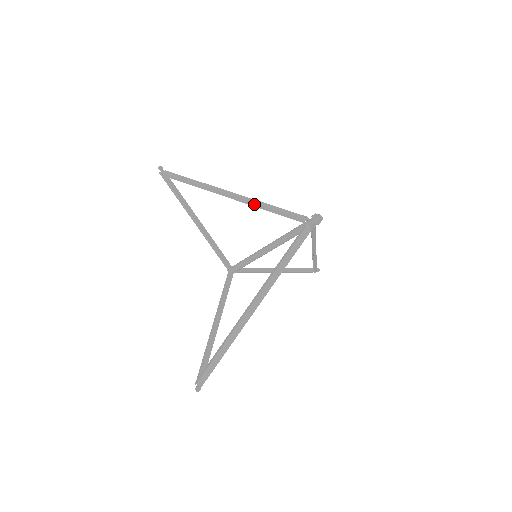
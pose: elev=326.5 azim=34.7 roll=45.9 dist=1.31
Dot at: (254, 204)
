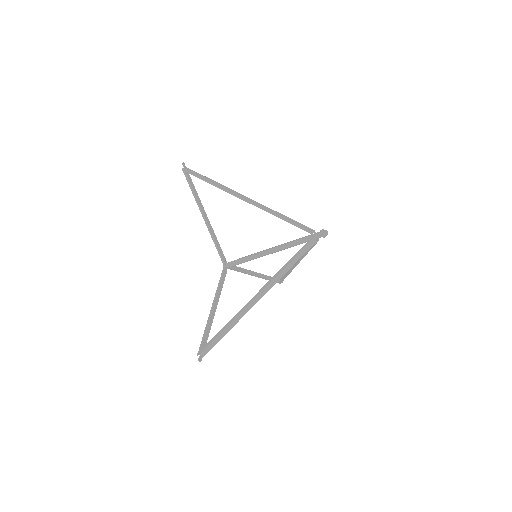
Dot at: (271, 212)
